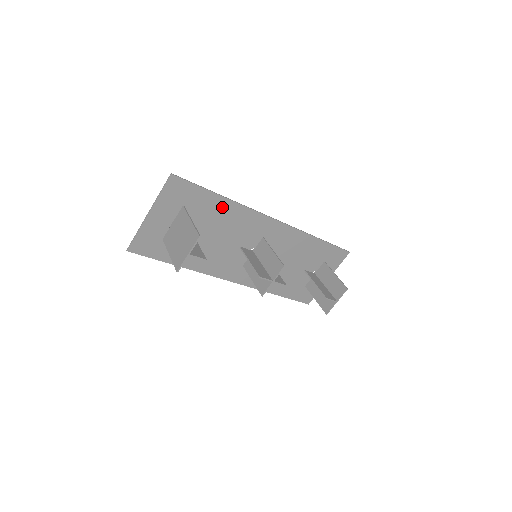
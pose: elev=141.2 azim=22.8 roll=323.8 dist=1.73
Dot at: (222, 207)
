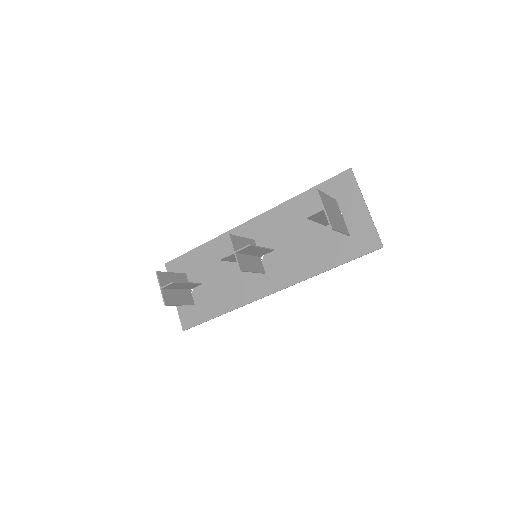
Dot at: (206, 252)
